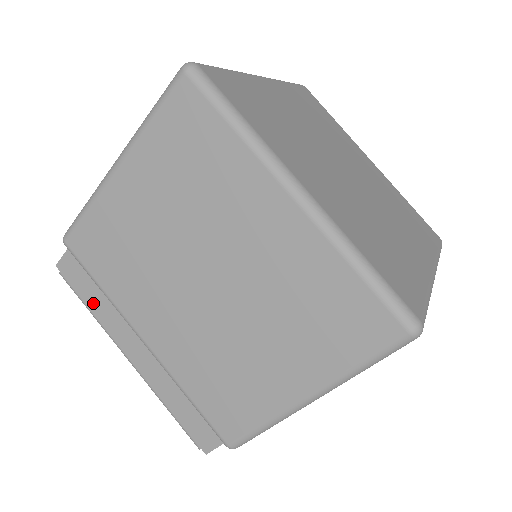
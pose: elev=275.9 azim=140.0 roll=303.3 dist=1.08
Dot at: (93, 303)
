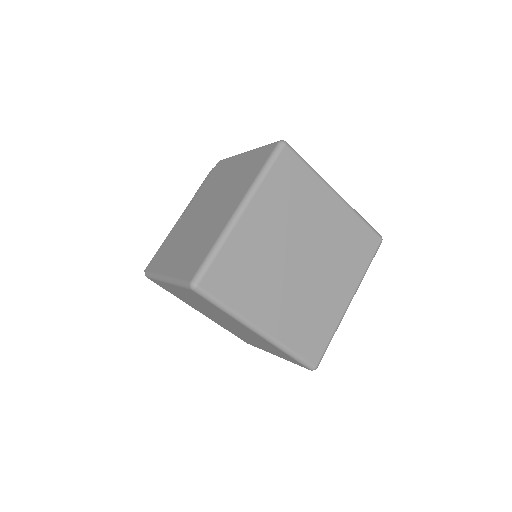
Dot at: occluded
